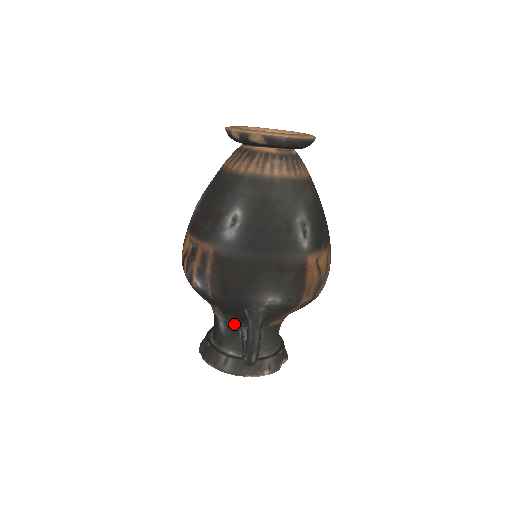
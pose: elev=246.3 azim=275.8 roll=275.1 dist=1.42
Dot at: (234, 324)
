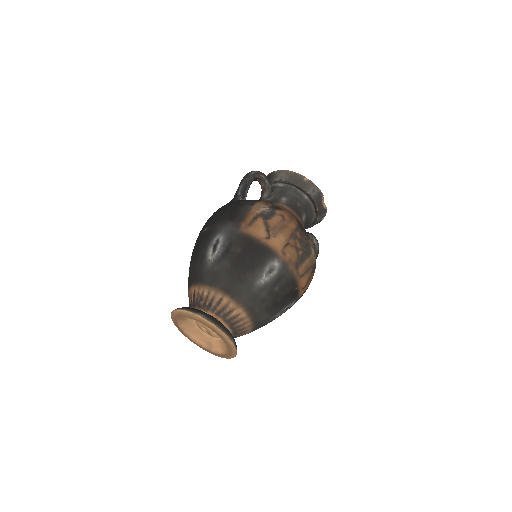
Dot at: occluded
